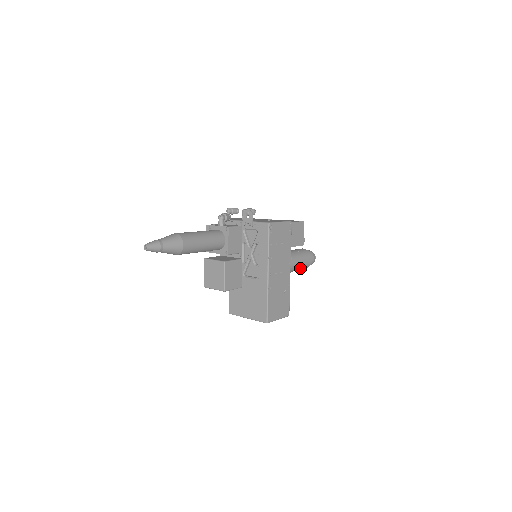
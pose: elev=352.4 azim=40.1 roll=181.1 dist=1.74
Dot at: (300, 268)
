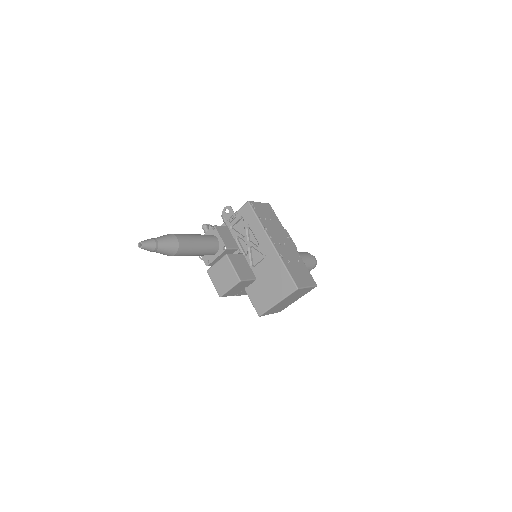
Dot at: (306, 265)
